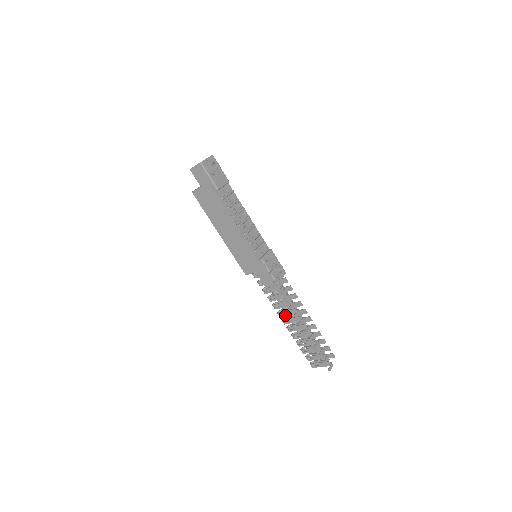
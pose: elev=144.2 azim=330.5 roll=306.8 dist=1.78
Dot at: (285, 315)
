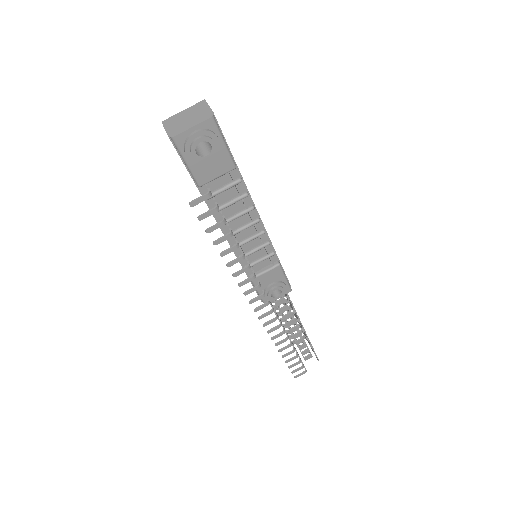
Dot at: occluded
